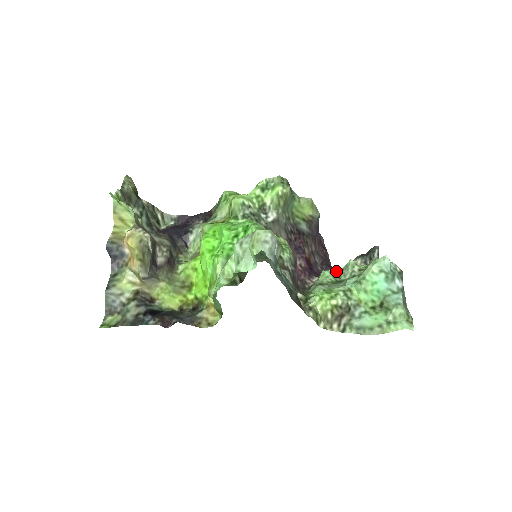
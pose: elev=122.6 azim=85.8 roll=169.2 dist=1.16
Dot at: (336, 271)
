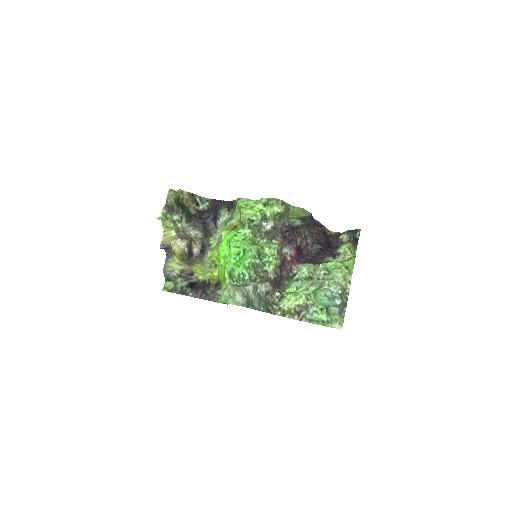
Dot at: (312, 267)
